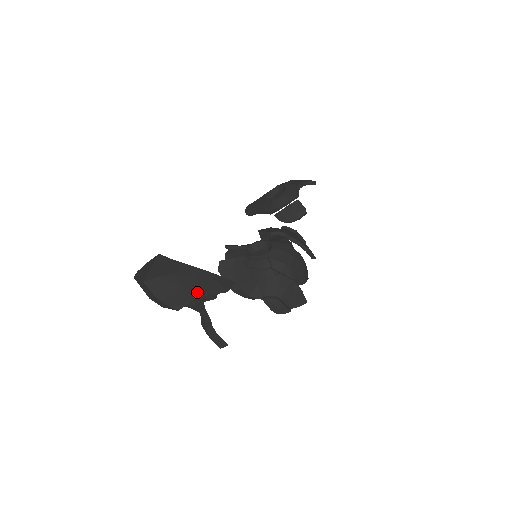
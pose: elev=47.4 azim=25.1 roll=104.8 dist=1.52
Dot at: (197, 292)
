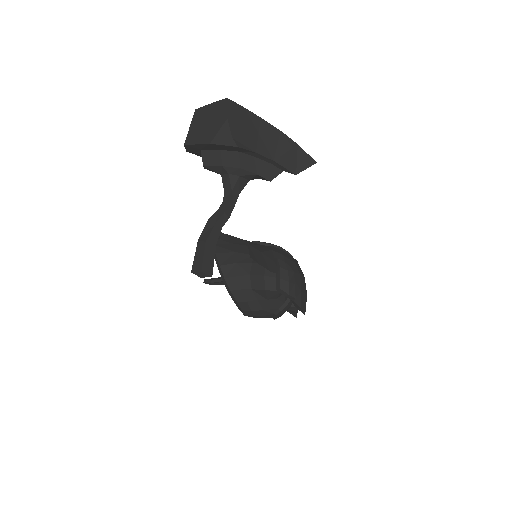
Dot at: (268, 150)
